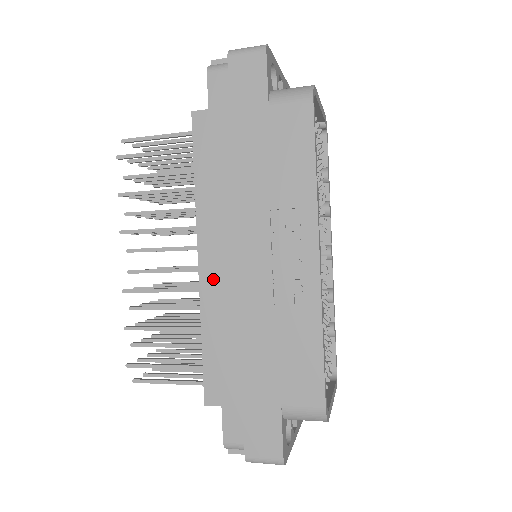
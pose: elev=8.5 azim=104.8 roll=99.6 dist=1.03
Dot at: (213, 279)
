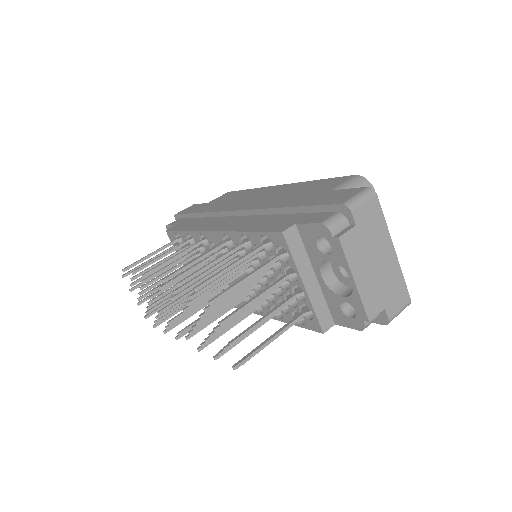
Dot at: occluded
